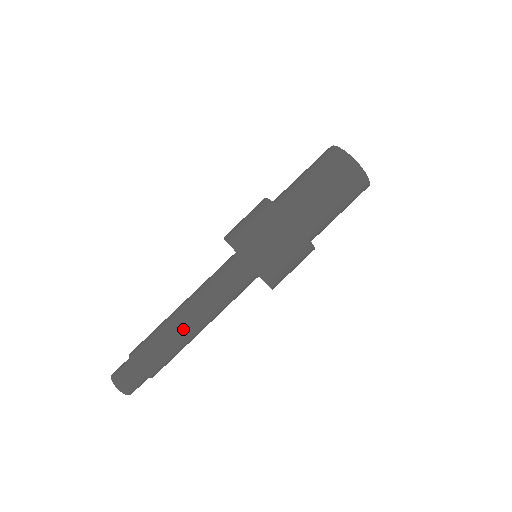
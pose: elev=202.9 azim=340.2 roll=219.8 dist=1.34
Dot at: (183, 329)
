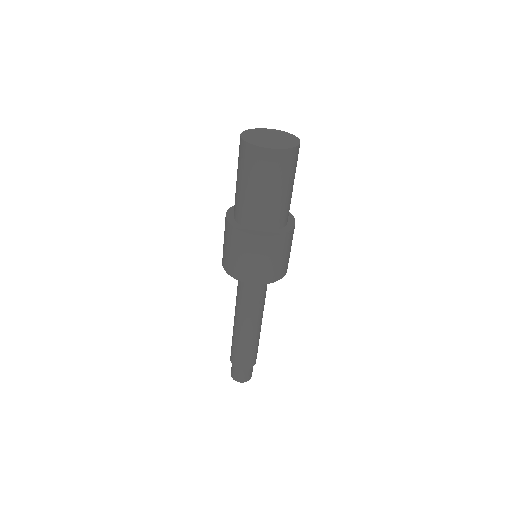
Dot at: (240, 333)
